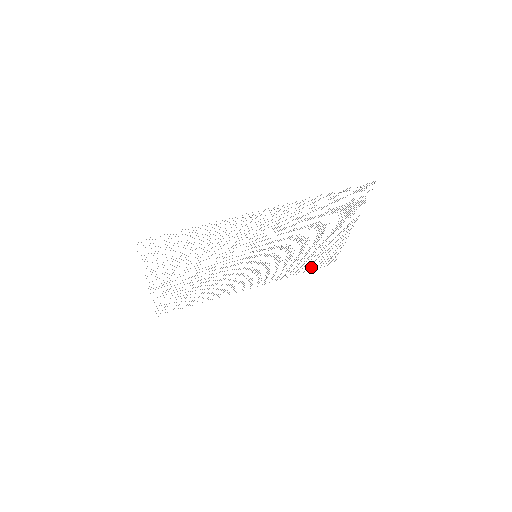
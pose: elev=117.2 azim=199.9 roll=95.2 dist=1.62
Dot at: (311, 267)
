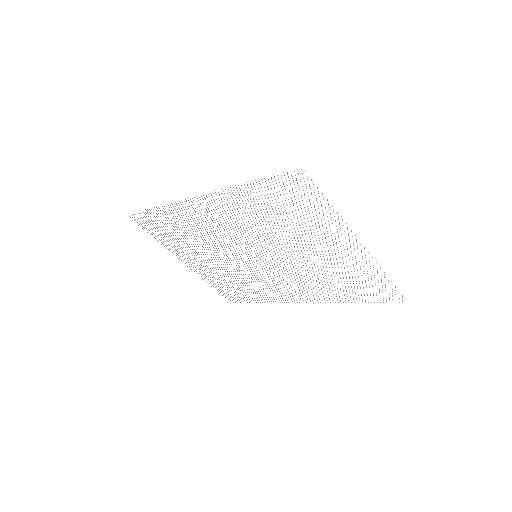
Dot at: occluded
